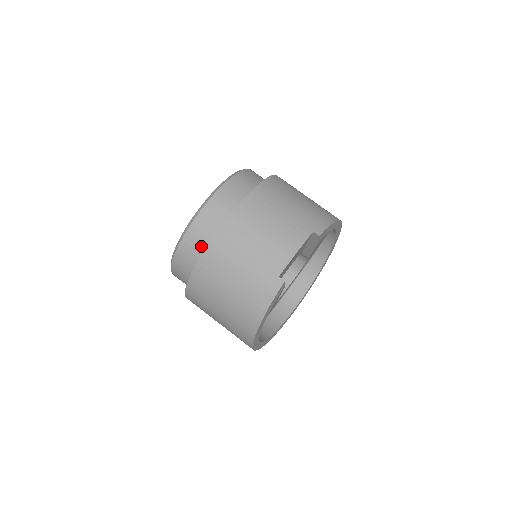
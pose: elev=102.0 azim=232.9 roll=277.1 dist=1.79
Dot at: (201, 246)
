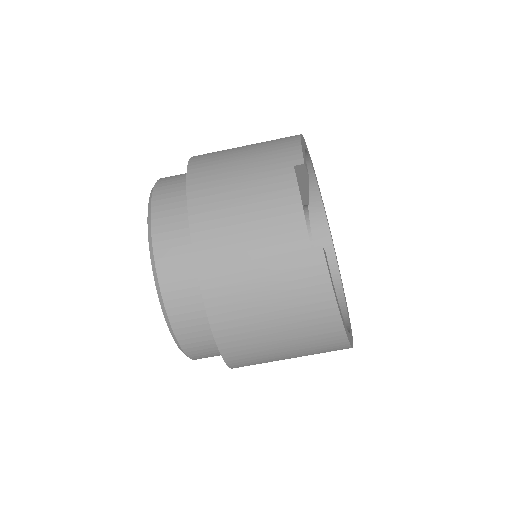
Dot at: (195, 303)
